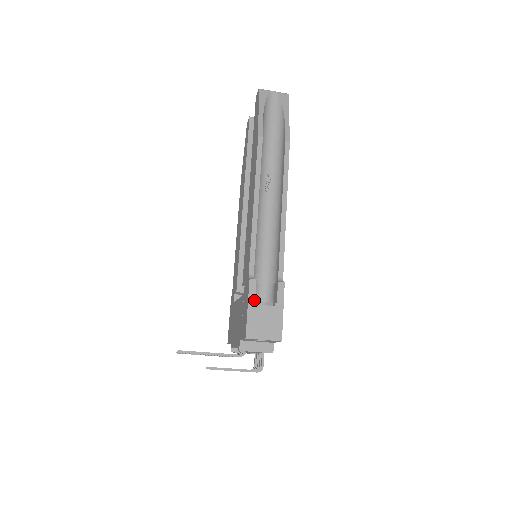
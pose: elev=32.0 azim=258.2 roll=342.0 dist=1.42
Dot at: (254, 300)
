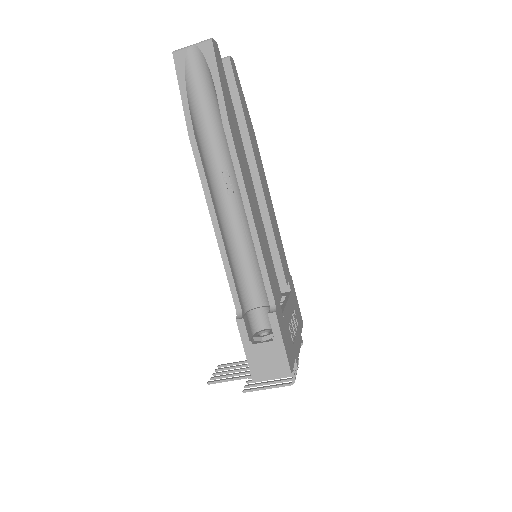
Dot at: (248, 341)
